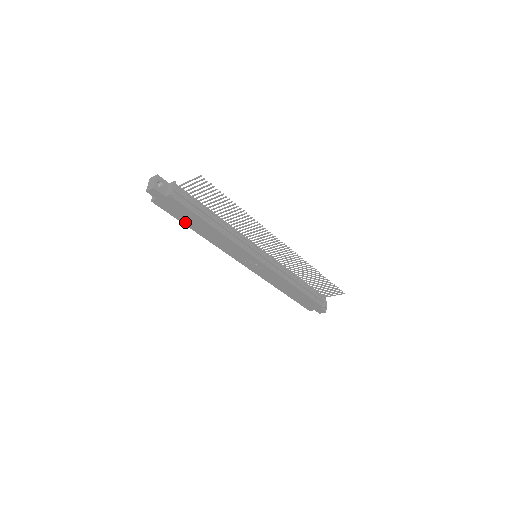
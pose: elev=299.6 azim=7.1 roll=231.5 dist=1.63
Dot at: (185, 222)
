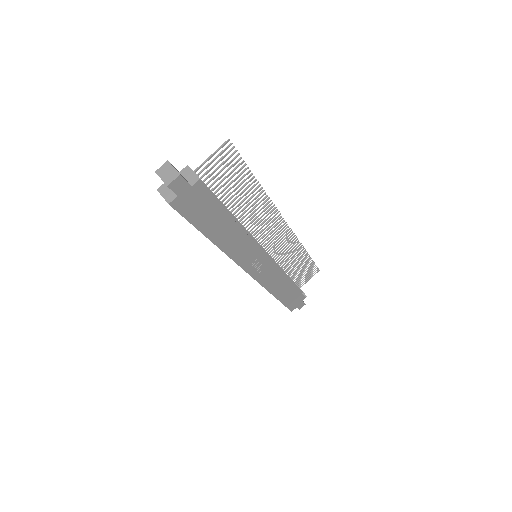
Dot at: (202, 227)
